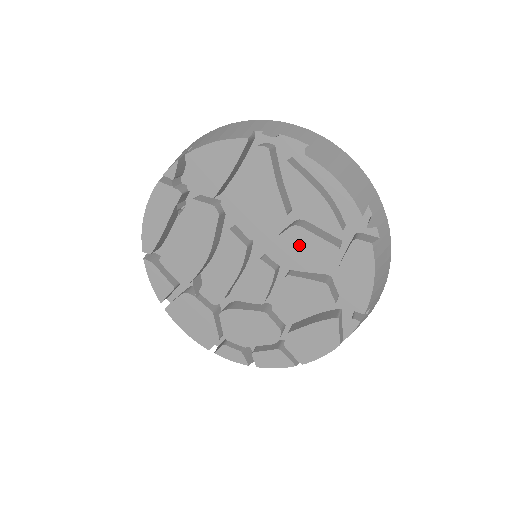
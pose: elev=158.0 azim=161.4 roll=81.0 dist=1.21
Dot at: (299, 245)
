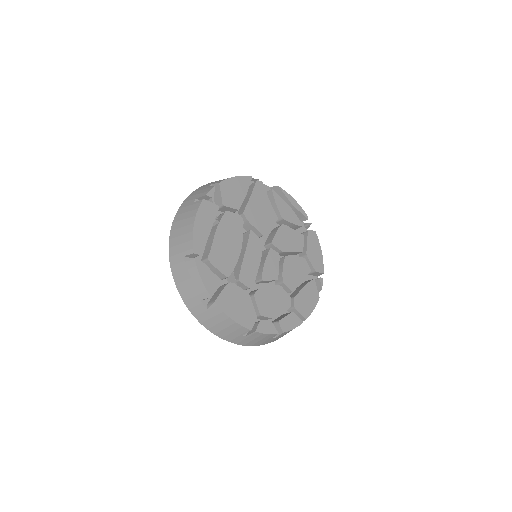
Dot at: (287, 236)
